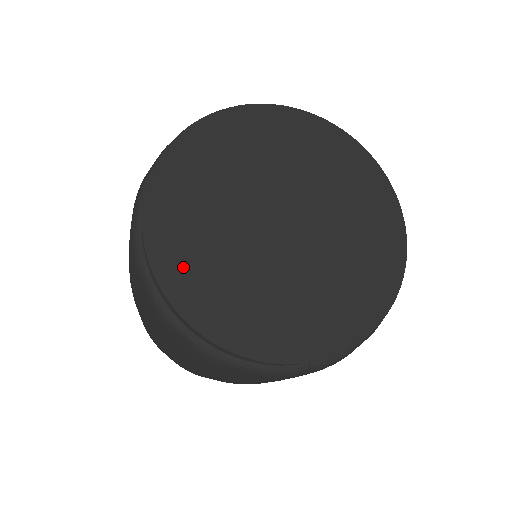
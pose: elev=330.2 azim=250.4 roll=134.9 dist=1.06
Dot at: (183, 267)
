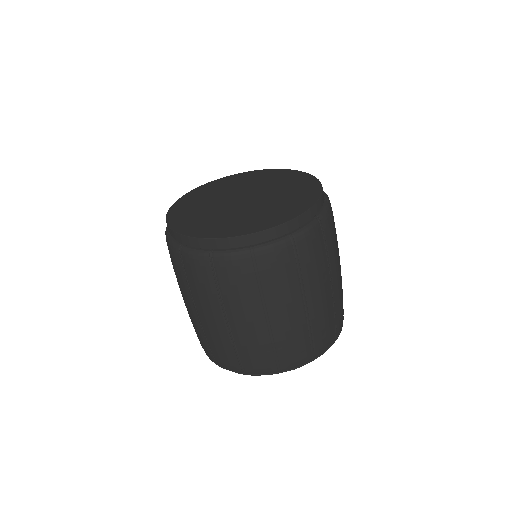
Dot at: (183, 208)
